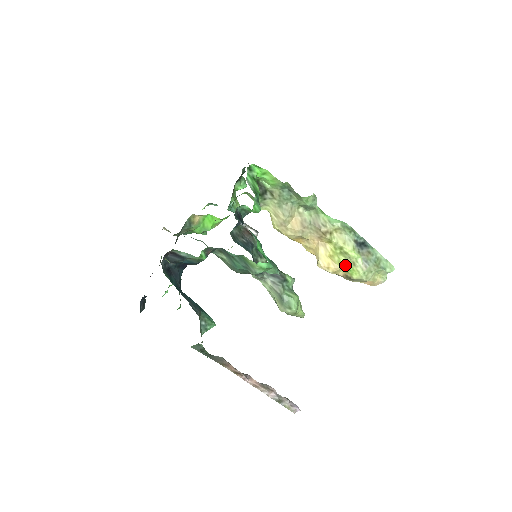
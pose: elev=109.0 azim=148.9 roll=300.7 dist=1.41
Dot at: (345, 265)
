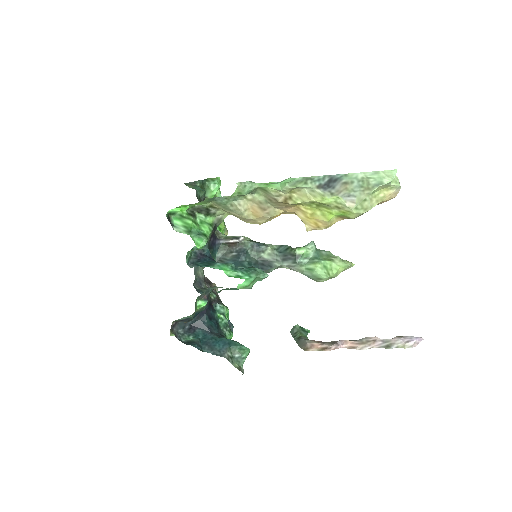
Dot at: (331, 214)
